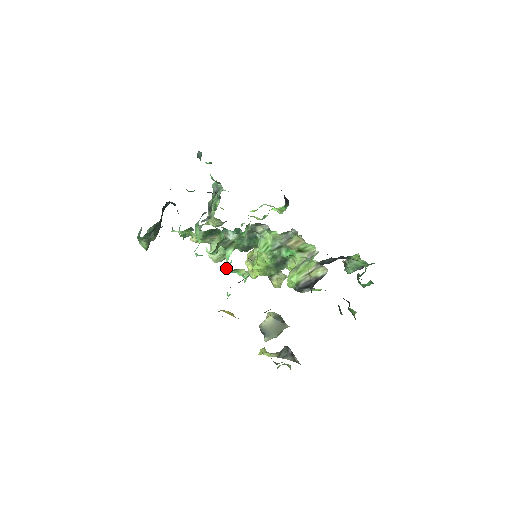
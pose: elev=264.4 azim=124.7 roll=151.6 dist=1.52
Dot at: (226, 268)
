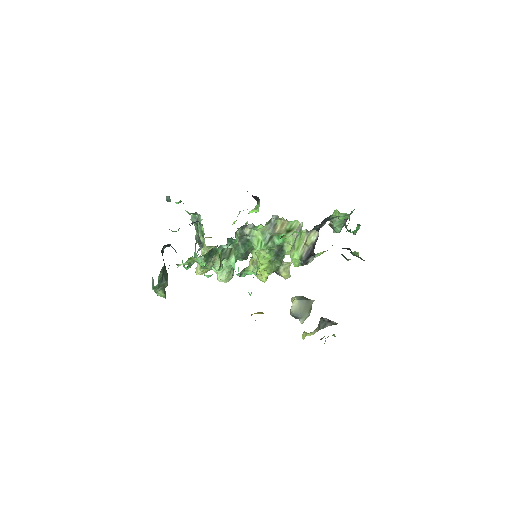
Dot at: (237, 274)
